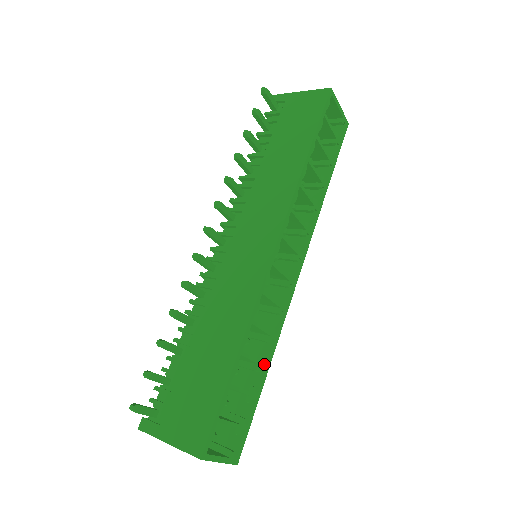
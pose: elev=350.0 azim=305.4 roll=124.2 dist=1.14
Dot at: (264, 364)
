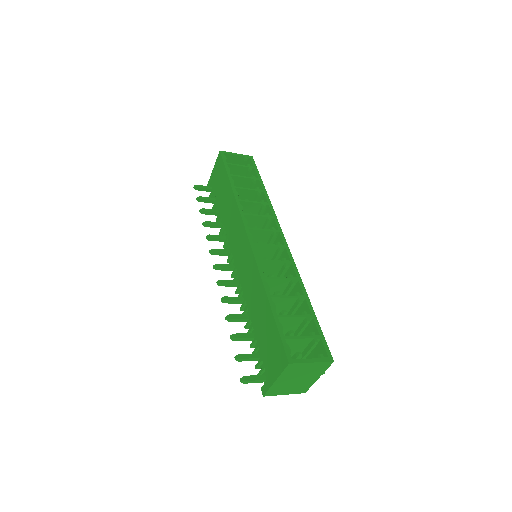
Dot at: (301, 297)
